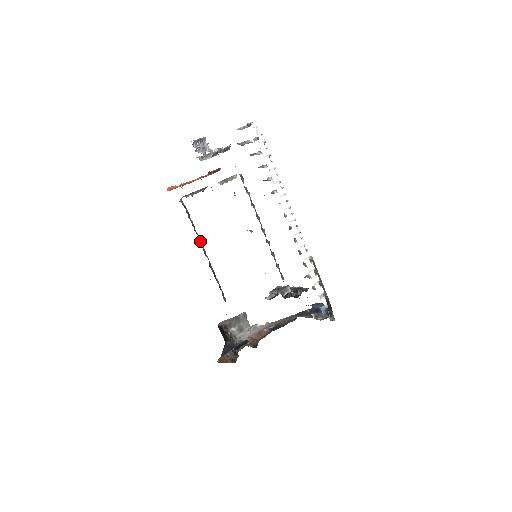
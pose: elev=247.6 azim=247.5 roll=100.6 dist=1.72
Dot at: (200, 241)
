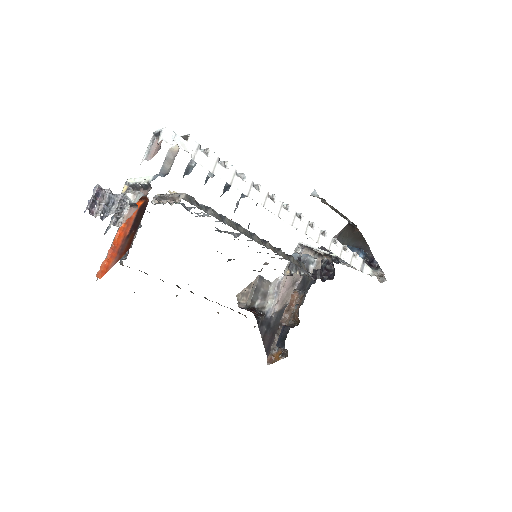
Dot at: occluded
